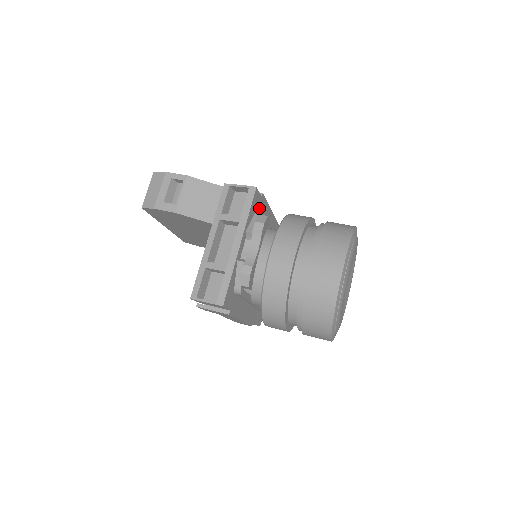
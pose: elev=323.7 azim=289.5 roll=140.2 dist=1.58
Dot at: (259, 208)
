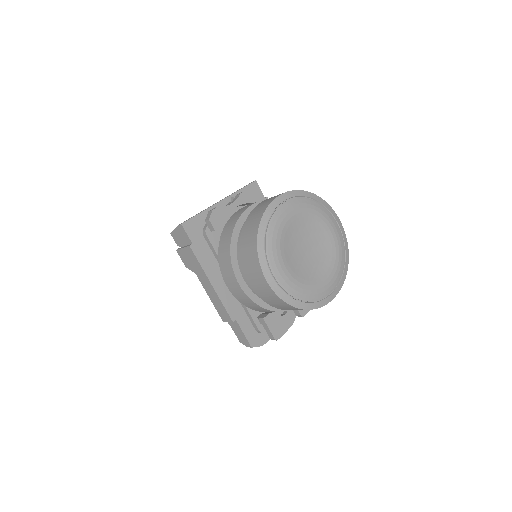
Dot at: occluded
